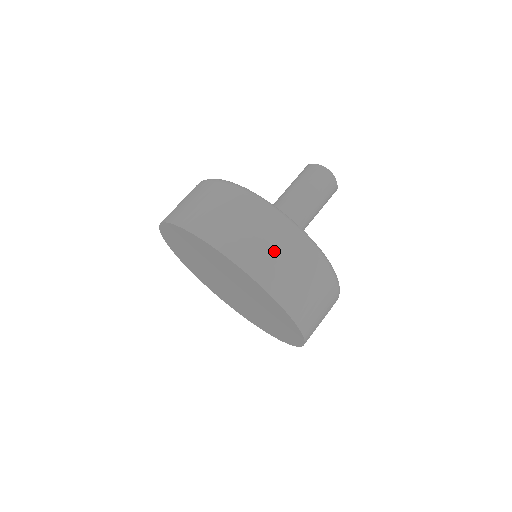
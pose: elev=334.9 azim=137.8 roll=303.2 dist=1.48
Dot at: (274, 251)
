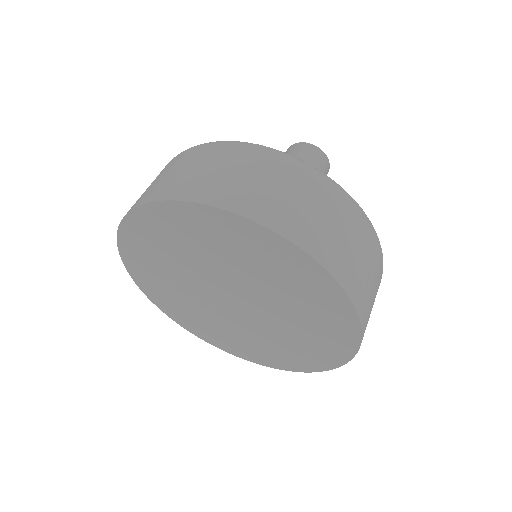
Dot at: (342, 232)
